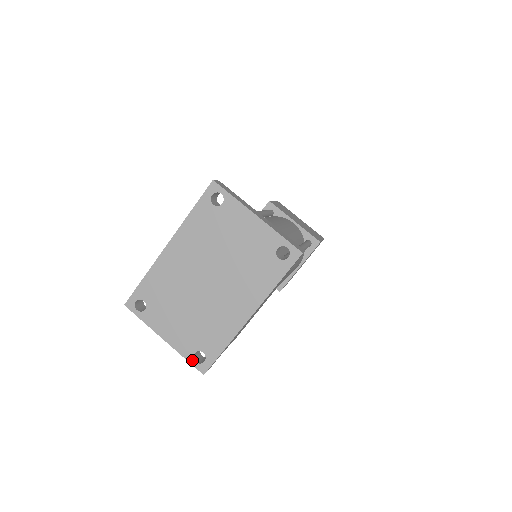
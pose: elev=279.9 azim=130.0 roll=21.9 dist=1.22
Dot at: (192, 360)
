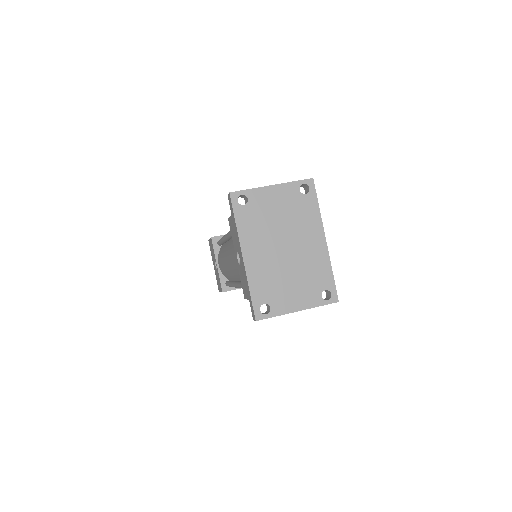
Dot at: (324, 302)
